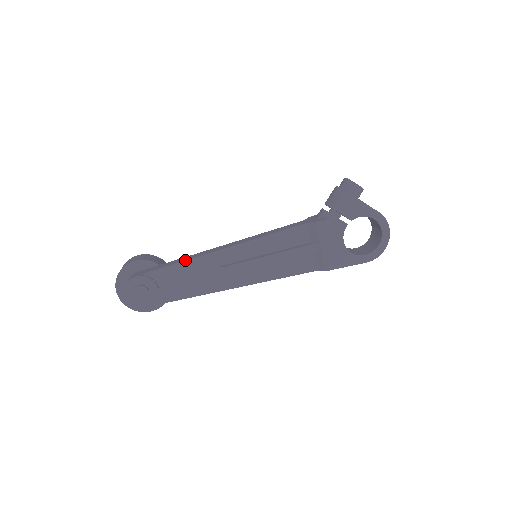
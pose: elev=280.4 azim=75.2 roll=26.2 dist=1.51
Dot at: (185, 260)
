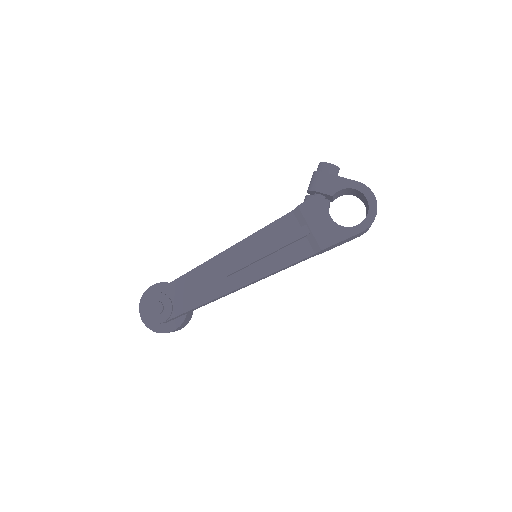
Dot at: occluded
